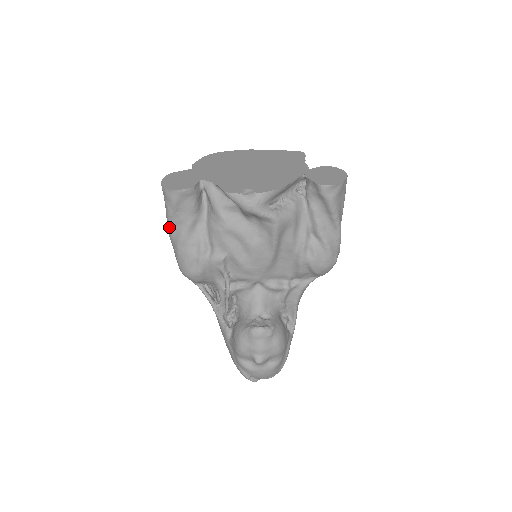
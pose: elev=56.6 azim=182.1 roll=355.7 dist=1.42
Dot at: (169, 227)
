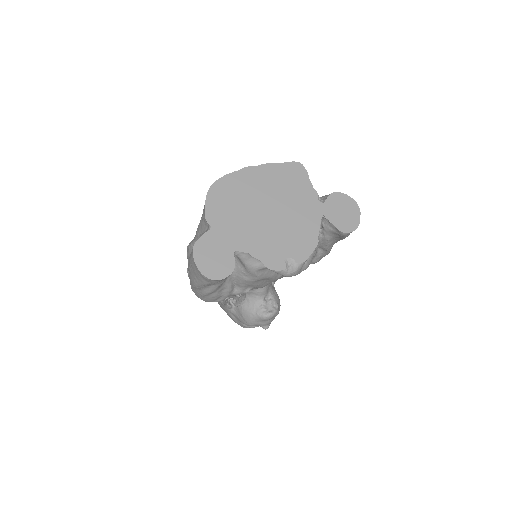
Dot at: (199, 287)
